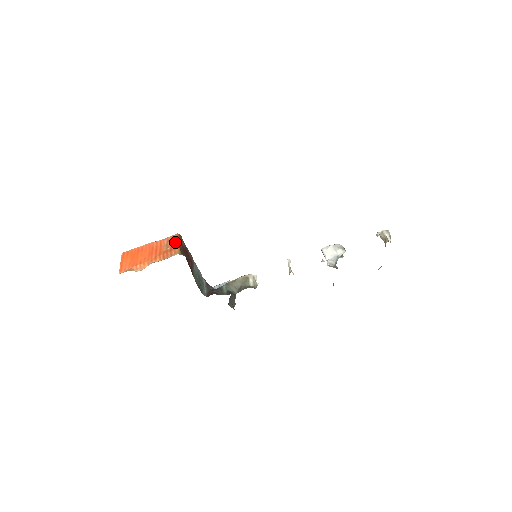
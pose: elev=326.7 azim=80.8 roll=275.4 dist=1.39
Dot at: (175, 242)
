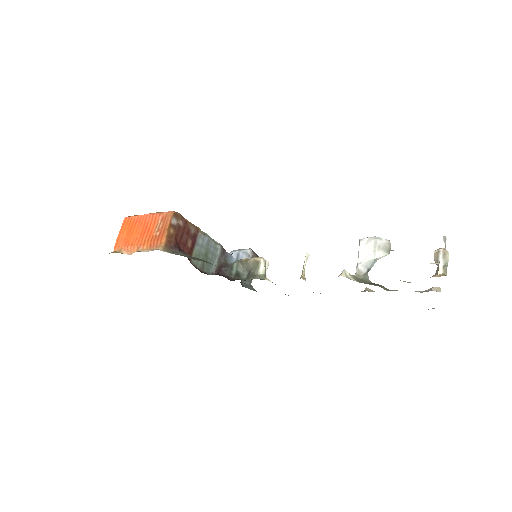
Dot at: (165, 226)
